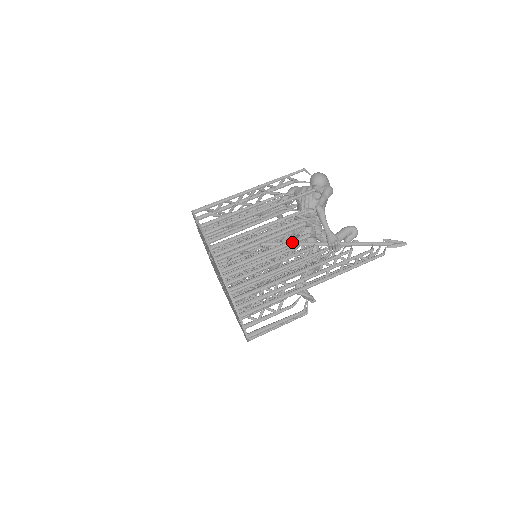
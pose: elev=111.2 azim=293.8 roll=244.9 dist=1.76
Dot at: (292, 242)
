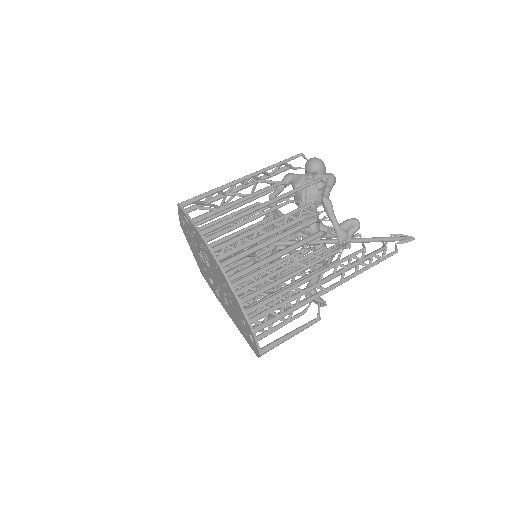
Dot at: (305, 242)
